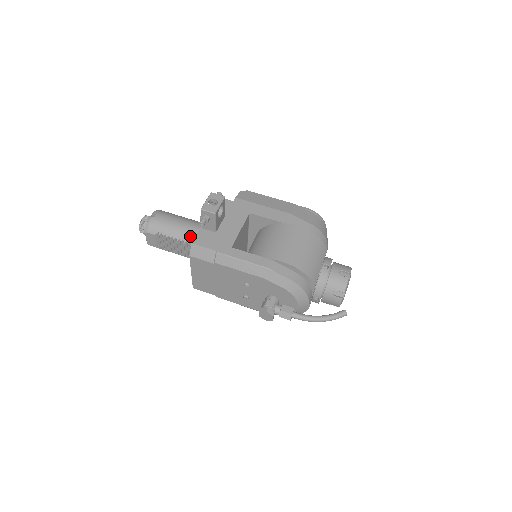
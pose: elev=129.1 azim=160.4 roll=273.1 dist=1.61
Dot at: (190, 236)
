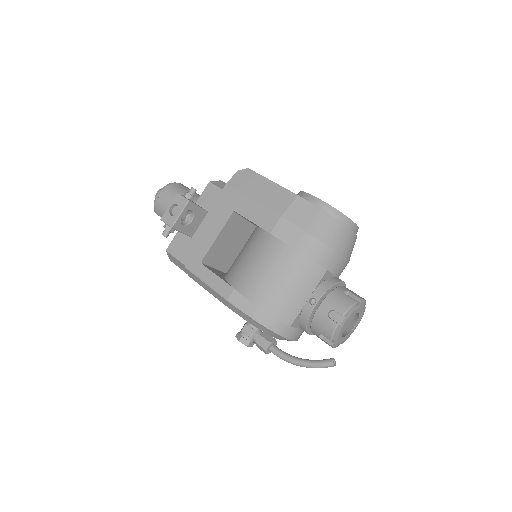
Dot at: occluded
